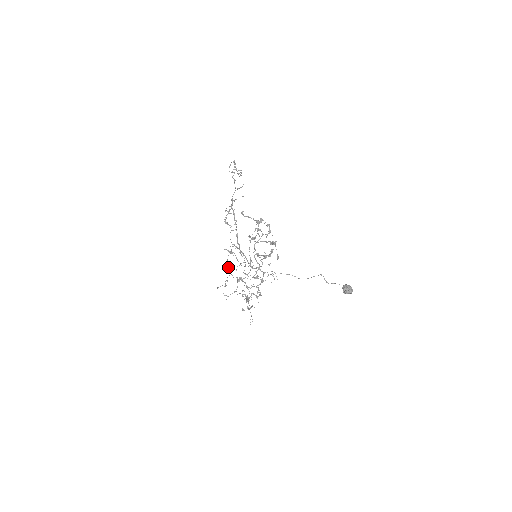
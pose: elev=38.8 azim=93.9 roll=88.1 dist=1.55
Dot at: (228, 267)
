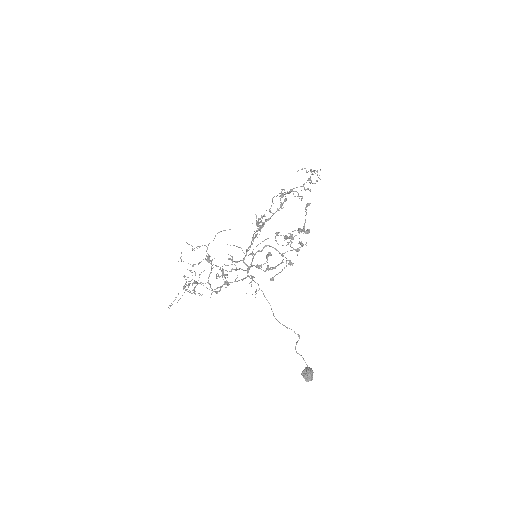
Dot at: occluded
